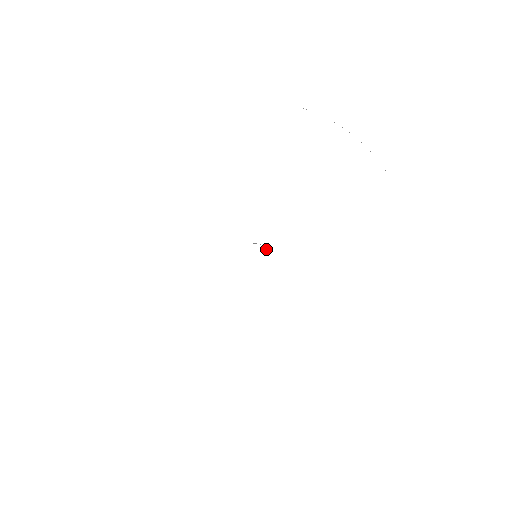
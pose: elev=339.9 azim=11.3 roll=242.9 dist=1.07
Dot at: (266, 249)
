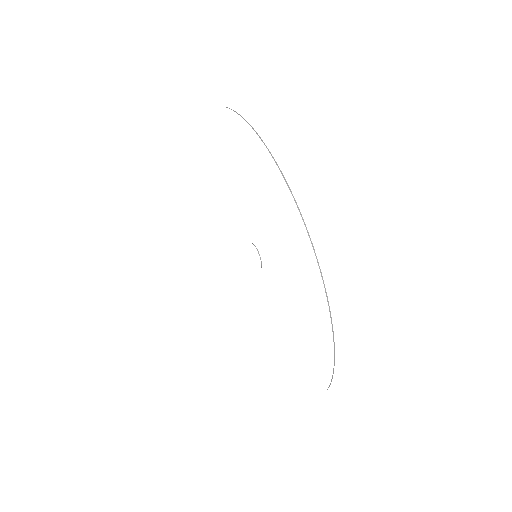
Dot at: (261, 262)
